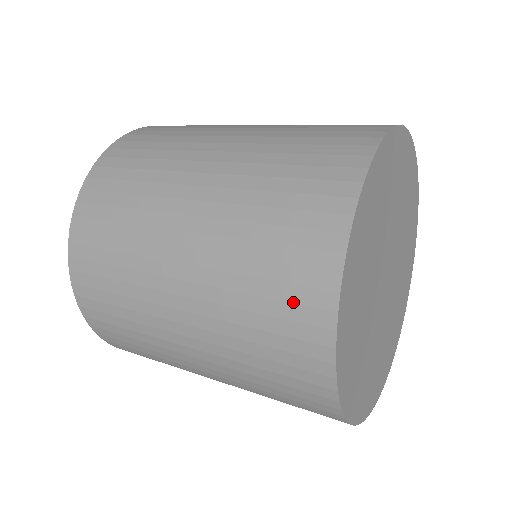
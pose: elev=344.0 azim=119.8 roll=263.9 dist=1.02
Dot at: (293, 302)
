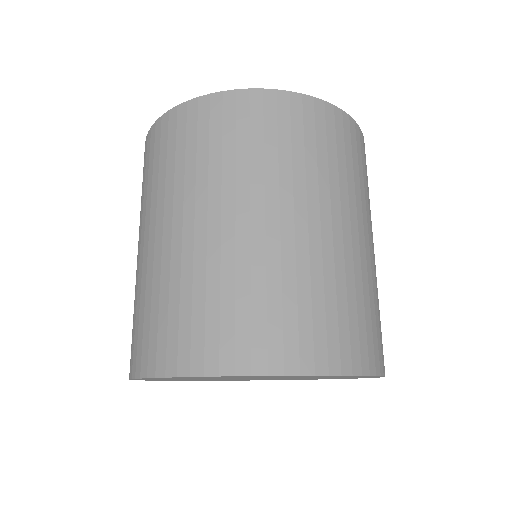
Dot at: (167, 338)
